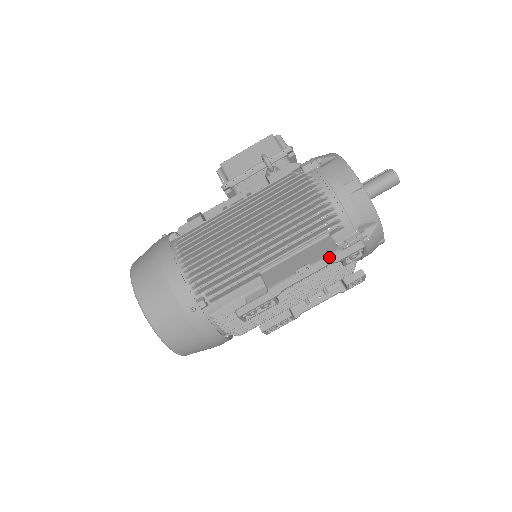
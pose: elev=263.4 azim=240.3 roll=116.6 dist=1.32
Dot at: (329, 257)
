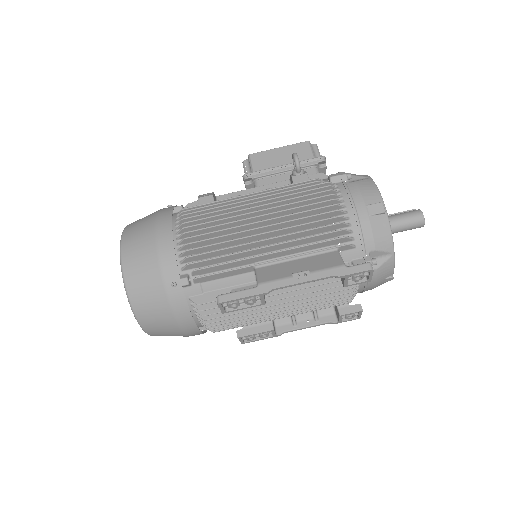
Dot at: (331, 270)
